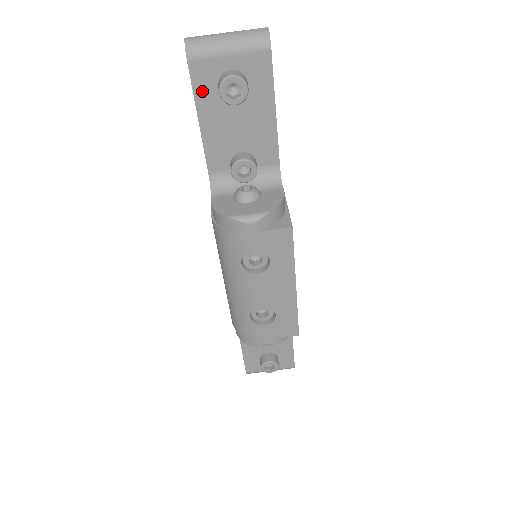
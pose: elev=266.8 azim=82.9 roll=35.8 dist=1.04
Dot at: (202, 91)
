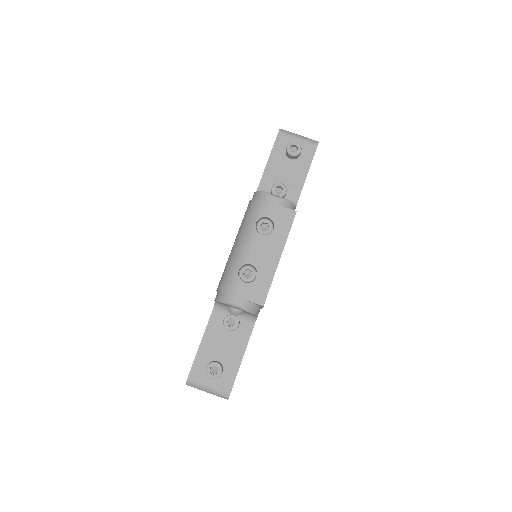
Dot at: (277, 148)
